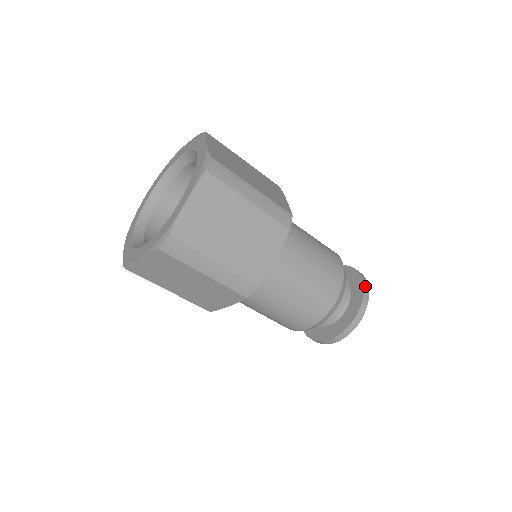
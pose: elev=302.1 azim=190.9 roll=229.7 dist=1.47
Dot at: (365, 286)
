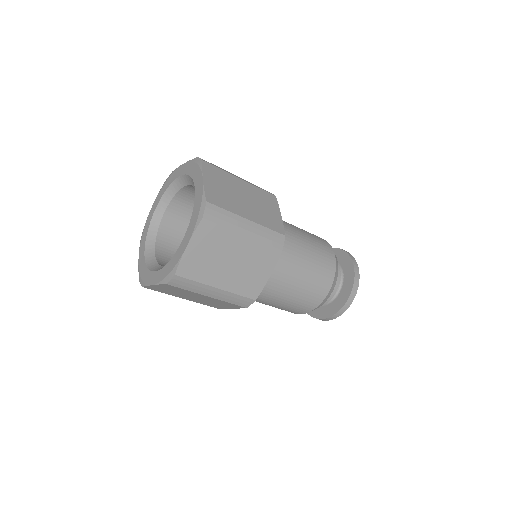
Dot at: (356, 274)
